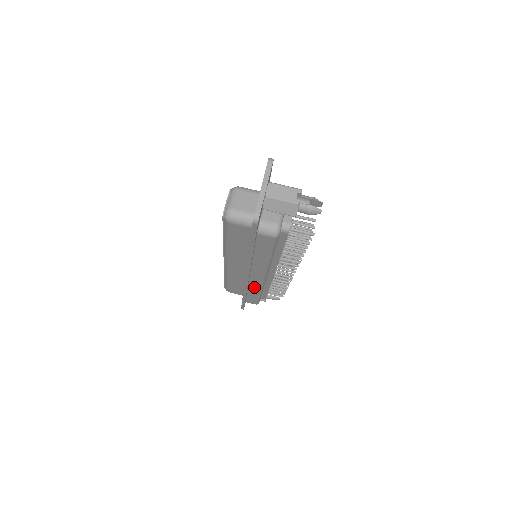
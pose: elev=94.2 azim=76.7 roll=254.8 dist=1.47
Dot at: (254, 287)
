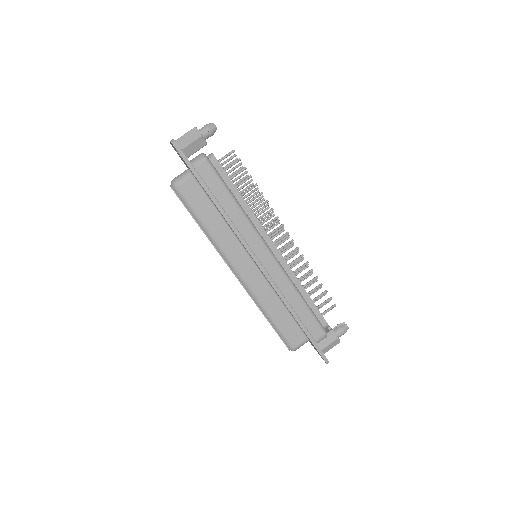
Dot at: (283, 285)
